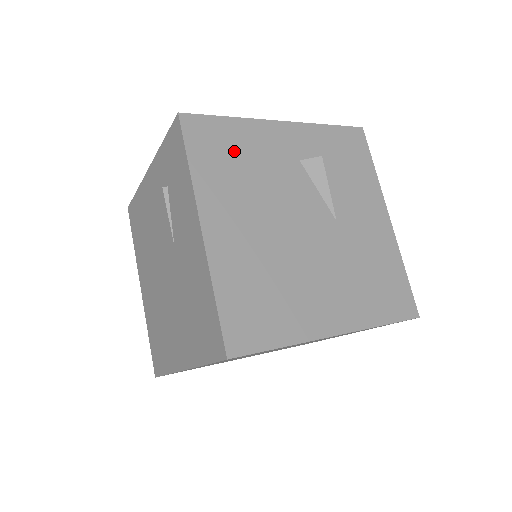
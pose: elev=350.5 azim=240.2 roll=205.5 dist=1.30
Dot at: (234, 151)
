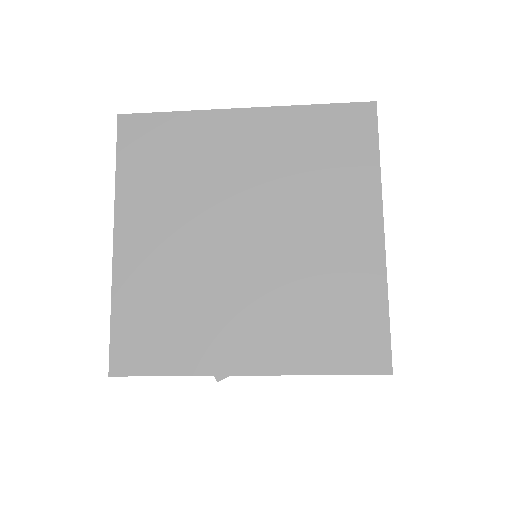
Dot at: occluded
